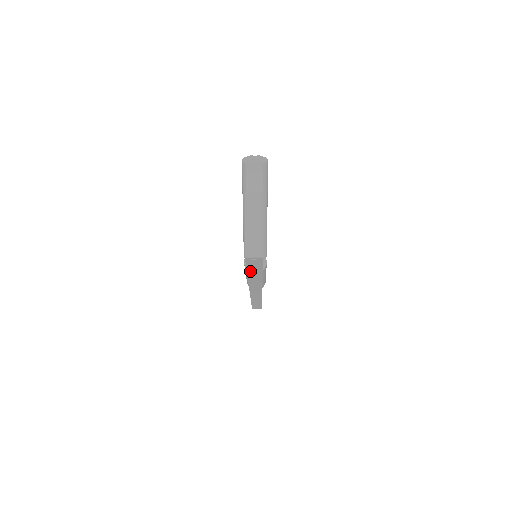
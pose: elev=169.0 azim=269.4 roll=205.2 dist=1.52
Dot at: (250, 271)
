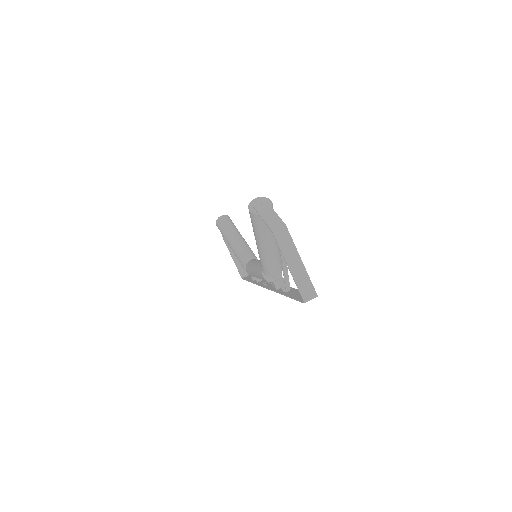
Dot at: occluded
